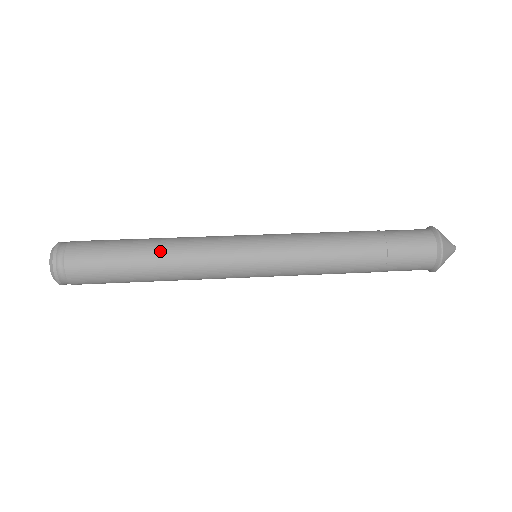
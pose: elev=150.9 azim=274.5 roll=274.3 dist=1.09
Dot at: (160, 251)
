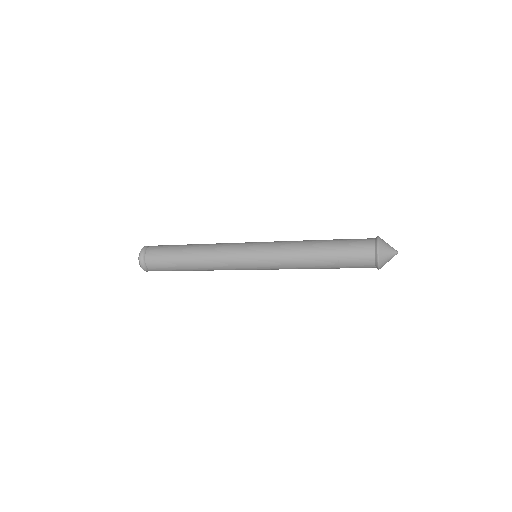
Dot at: (198, 245)
